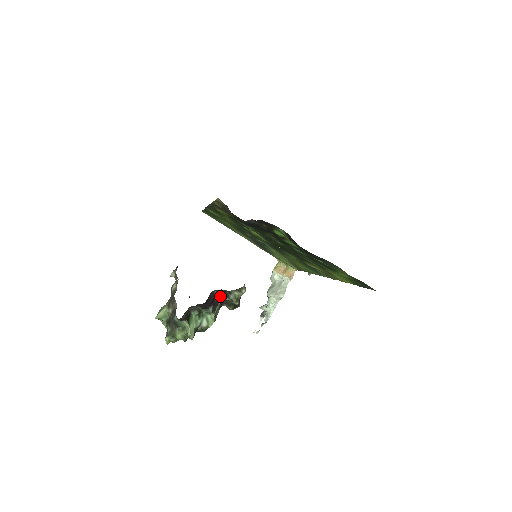
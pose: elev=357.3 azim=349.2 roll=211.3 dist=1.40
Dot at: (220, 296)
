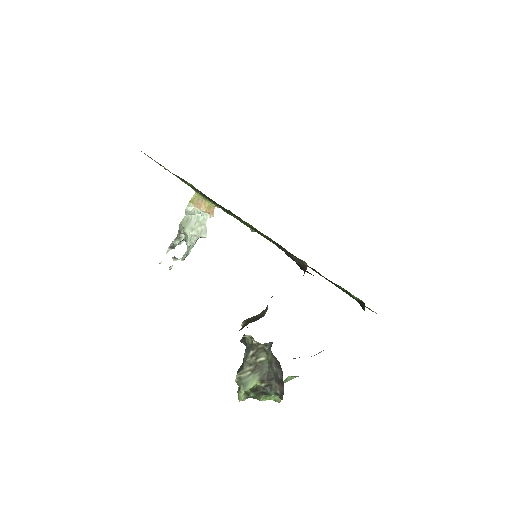
Dot at: occluded
